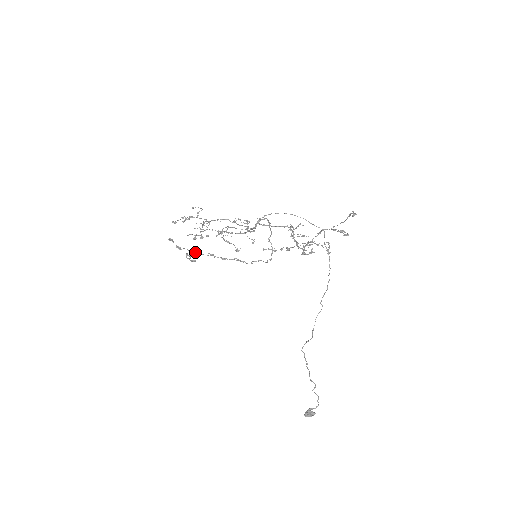
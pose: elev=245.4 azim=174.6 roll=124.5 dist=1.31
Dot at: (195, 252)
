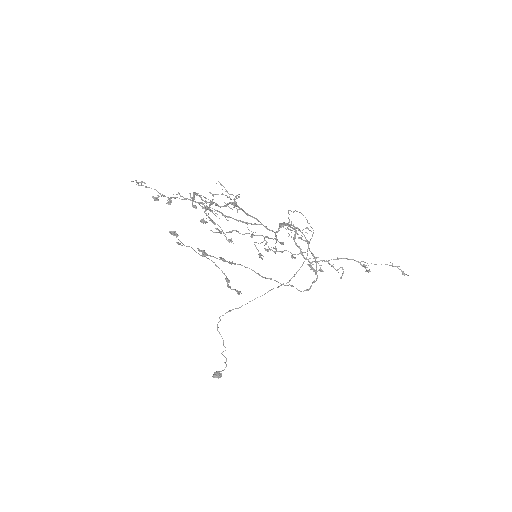
Dot at: occluded
